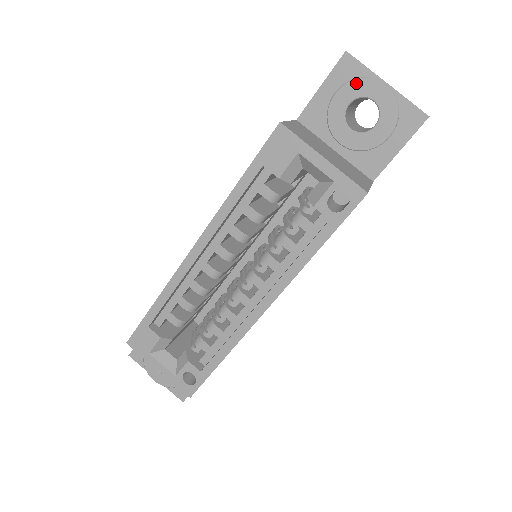
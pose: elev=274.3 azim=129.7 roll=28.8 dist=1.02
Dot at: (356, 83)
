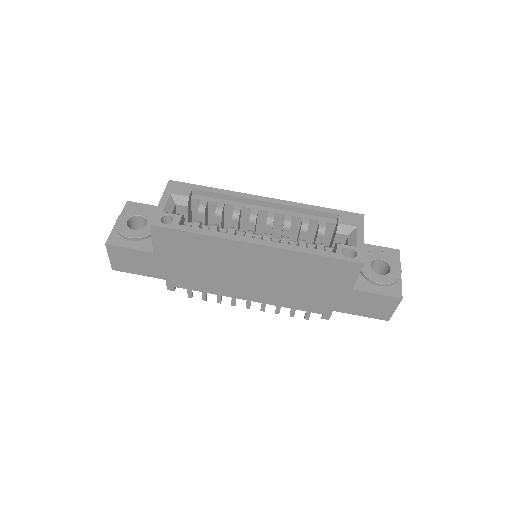
Dot at: (392, 258)
